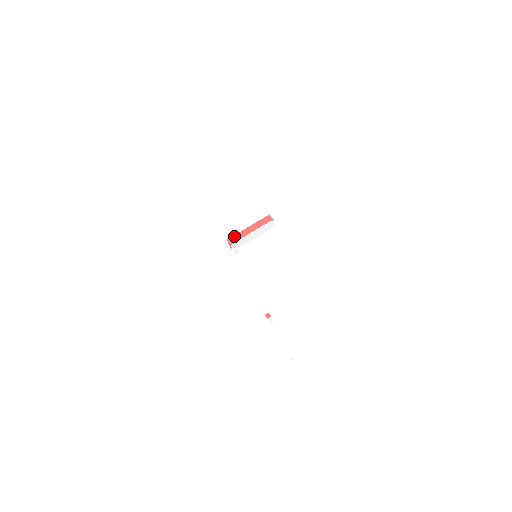
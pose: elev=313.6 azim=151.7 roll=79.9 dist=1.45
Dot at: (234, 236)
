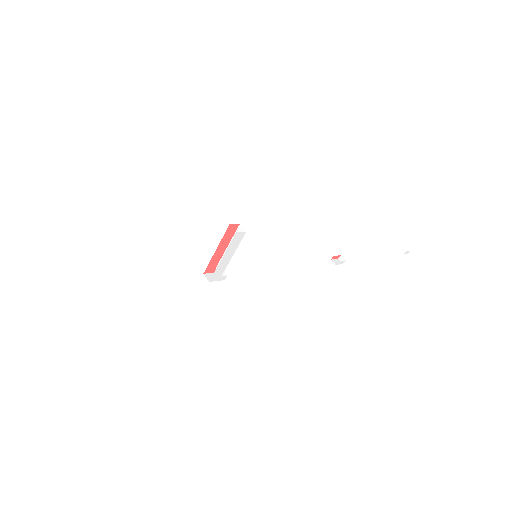
Dot at: (209, 265)
